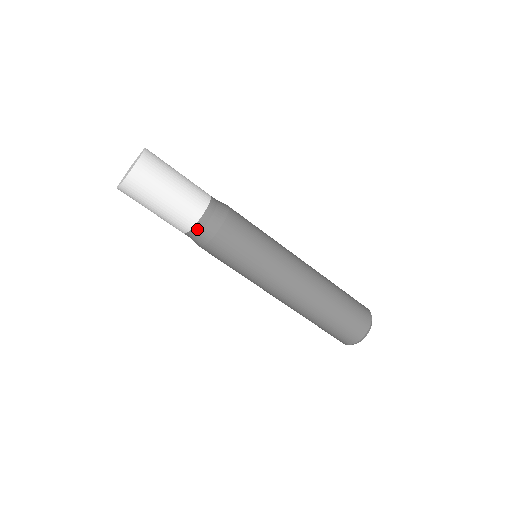
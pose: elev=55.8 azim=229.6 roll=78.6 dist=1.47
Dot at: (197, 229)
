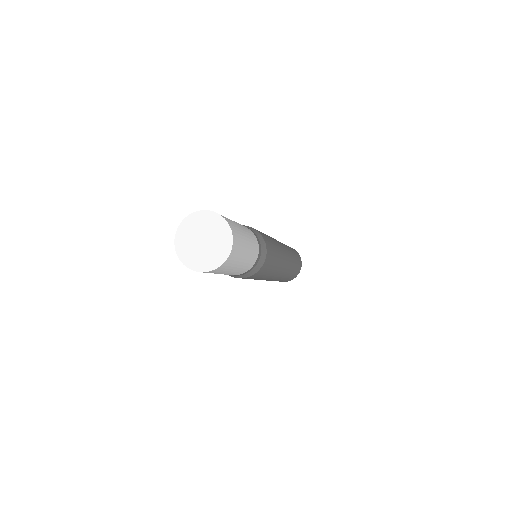
Dot at: (237, 275)
